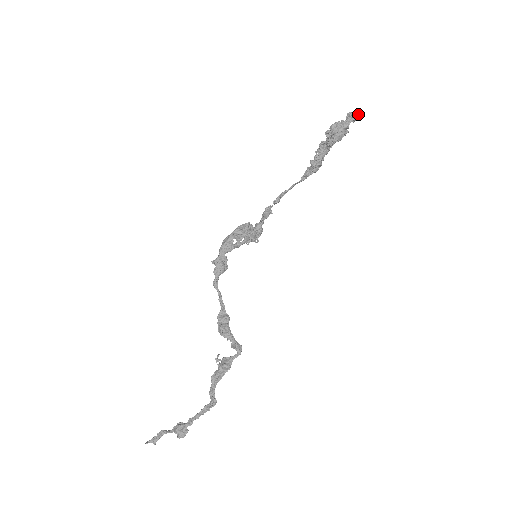
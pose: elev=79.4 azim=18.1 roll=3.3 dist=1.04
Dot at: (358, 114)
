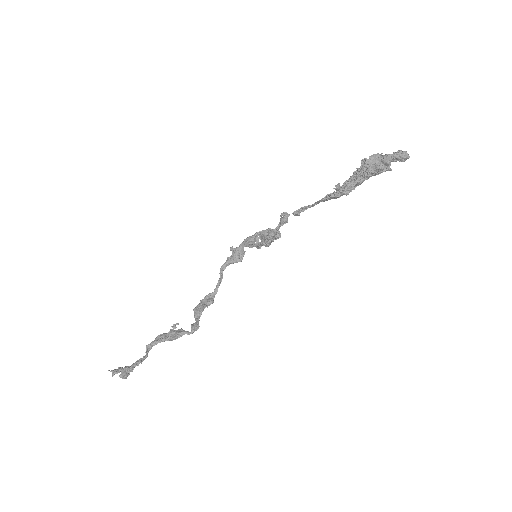
Dot at: (407, 154)
